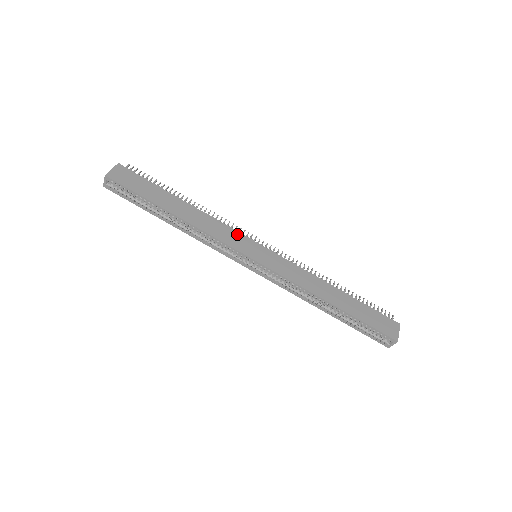
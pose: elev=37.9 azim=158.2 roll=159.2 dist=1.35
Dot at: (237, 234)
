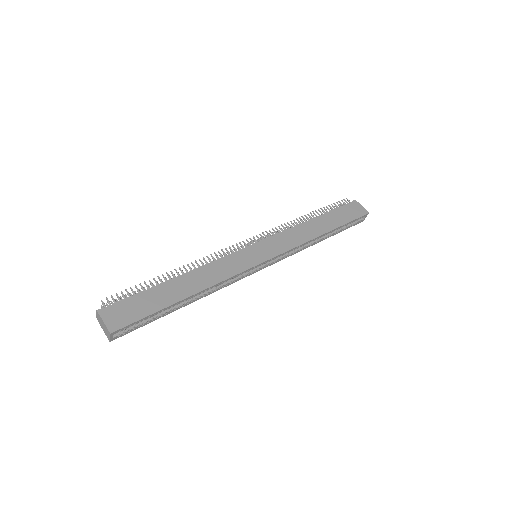
Dot at: (233, 257)
